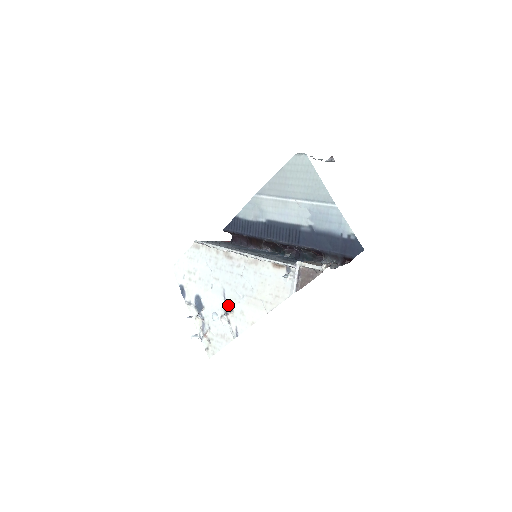
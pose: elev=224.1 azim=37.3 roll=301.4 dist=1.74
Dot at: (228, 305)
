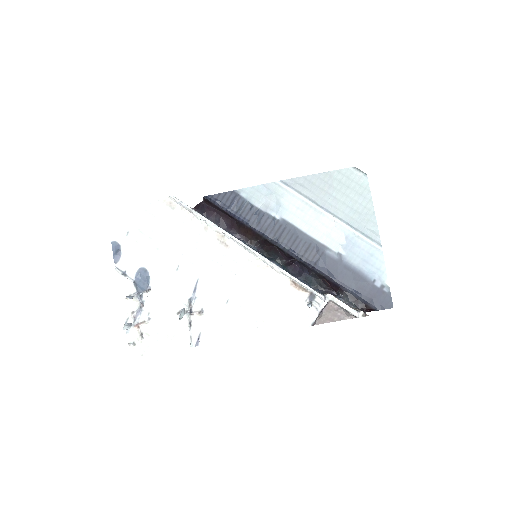
Dot at: (197, 302)
